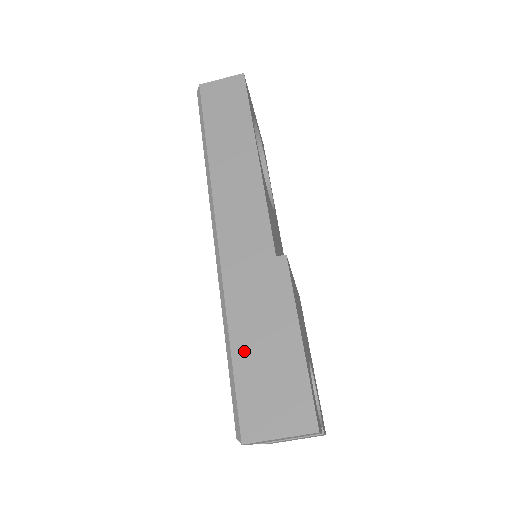
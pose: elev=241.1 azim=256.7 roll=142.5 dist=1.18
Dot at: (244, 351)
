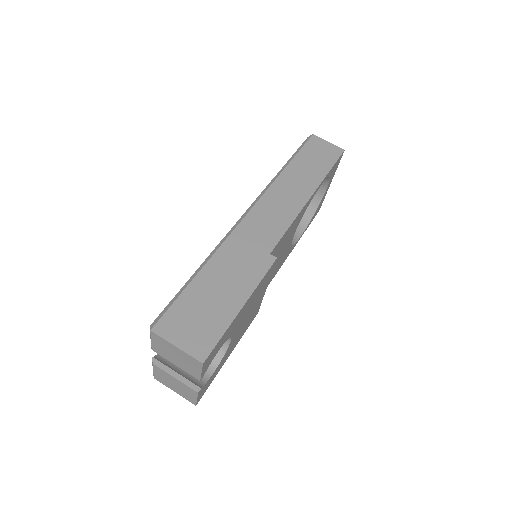
Dot at: (202, 285)
